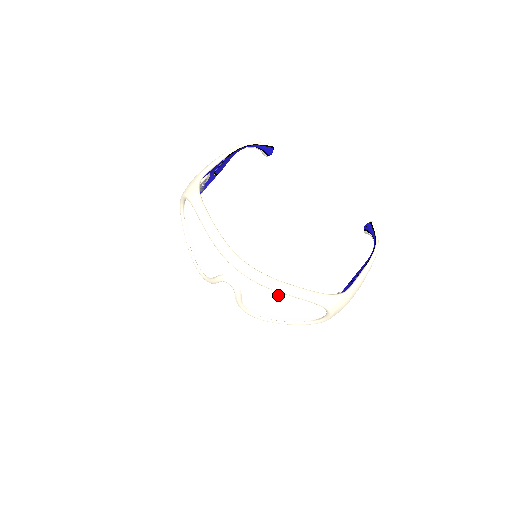
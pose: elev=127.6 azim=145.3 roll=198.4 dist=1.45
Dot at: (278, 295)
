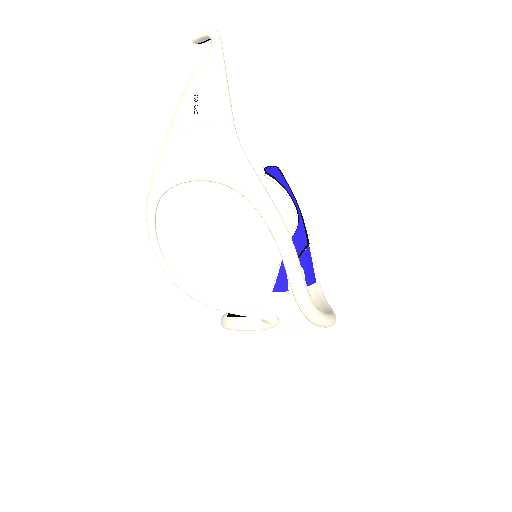
Dot at: occluded
